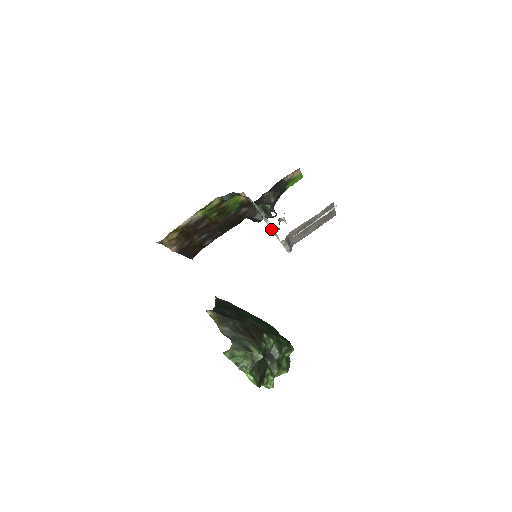
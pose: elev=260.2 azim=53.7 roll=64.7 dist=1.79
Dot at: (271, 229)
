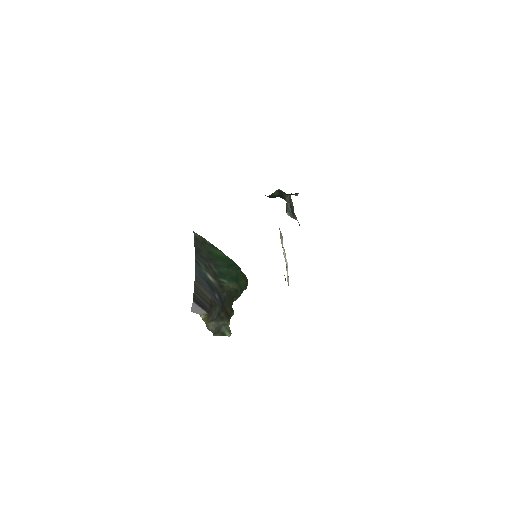
Dot at: occluded
